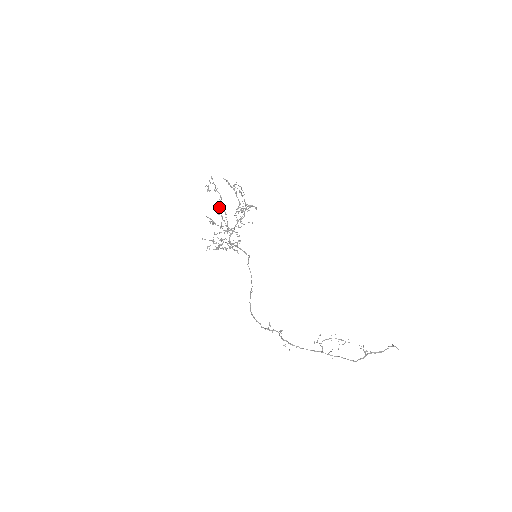
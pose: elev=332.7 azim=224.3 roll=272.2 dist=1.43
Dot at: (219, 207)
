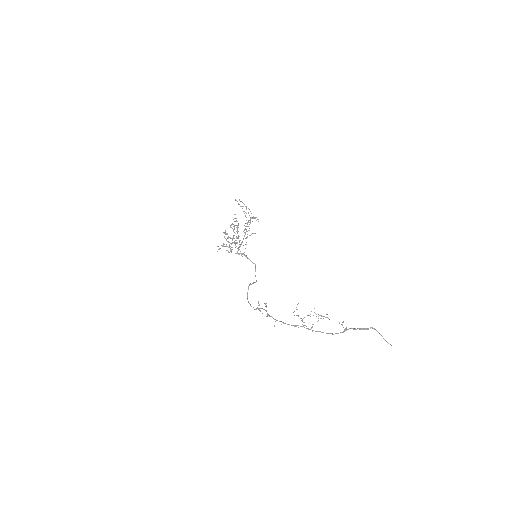
Dot at: (234, 227)
